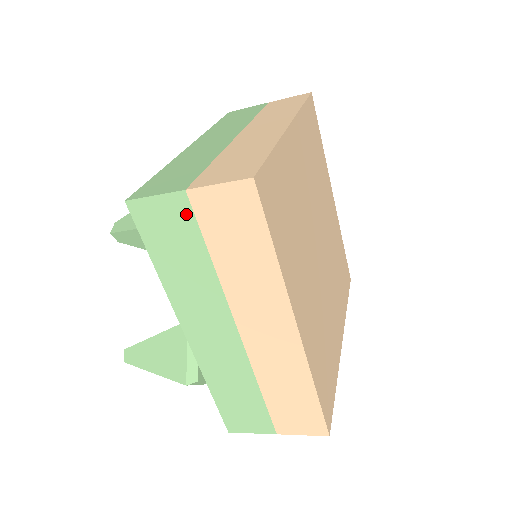
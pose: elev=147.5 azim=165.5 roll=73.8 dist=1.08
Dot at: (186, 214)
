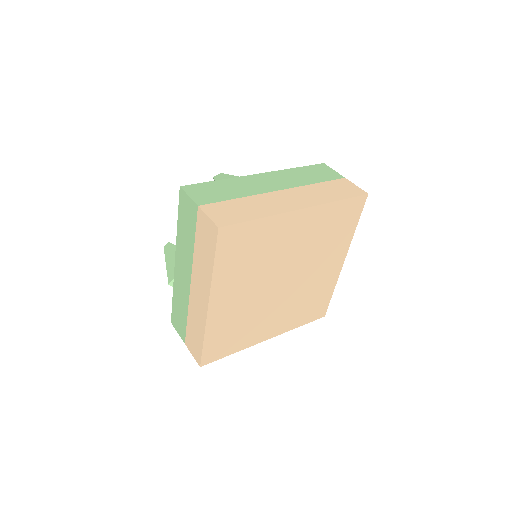
Dot at: (195, 215)
